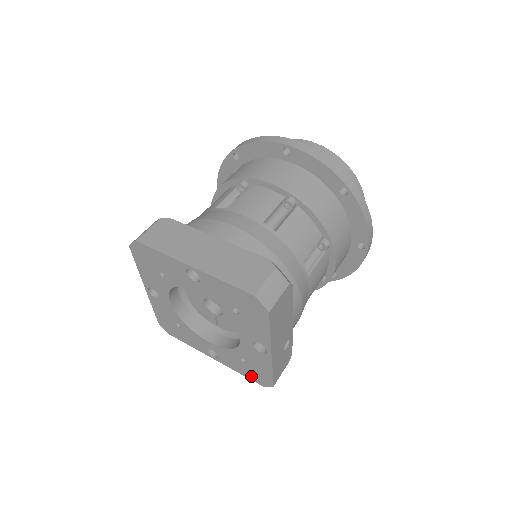
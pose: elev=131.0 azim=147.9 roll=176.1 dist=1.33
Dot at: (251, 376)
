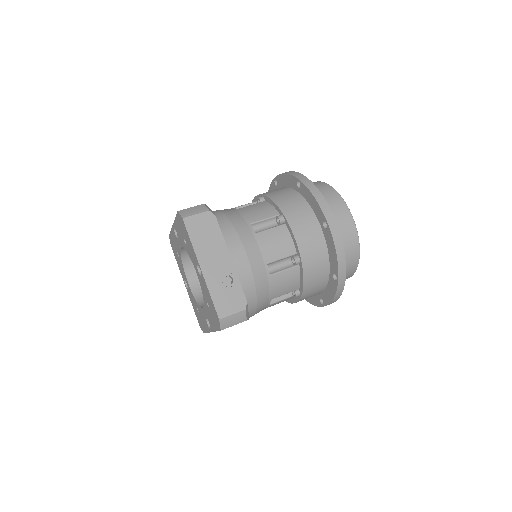
Dot at: (216, 324)
